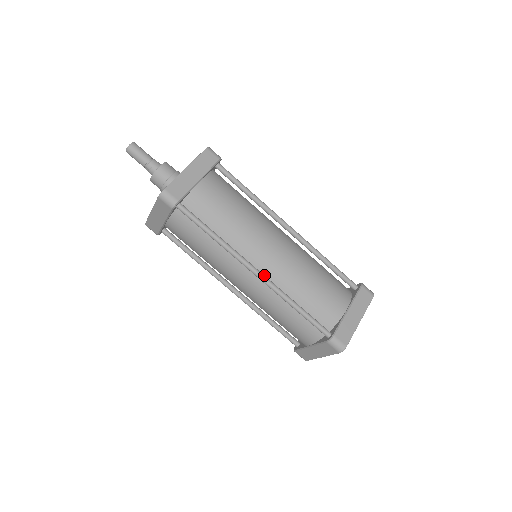
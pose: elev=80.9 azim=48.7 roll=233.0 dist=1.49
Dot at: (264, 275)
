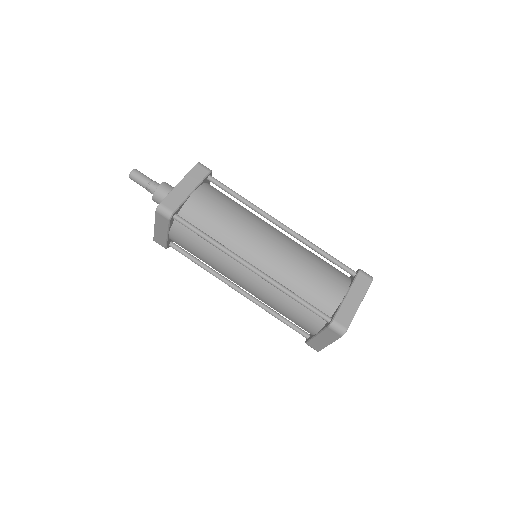
Dot at: (260, 270)
